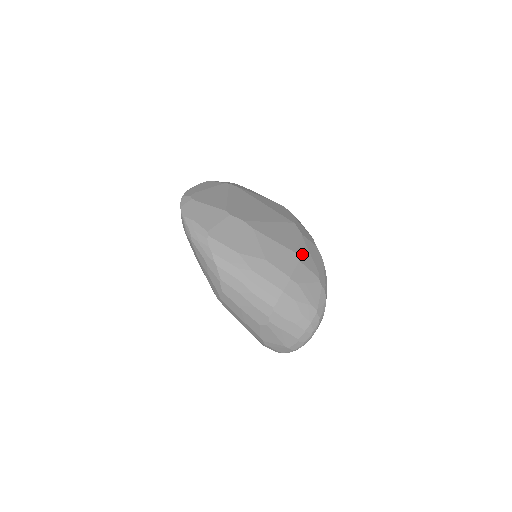
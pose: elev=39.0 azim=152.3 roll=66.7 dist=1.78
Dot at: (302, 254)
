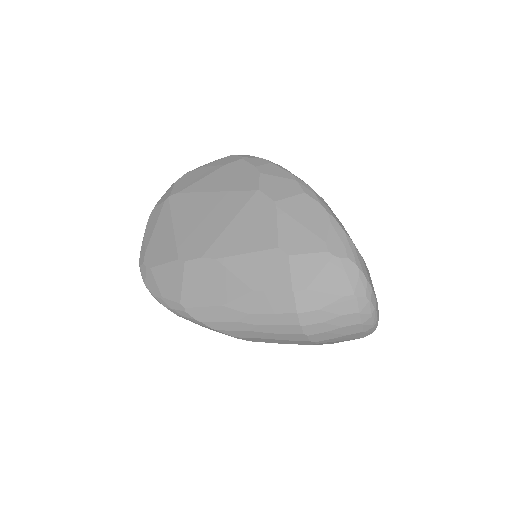
Dot at: (288, 238)
